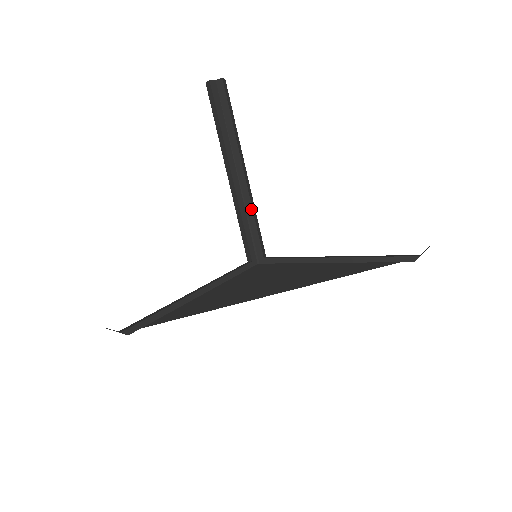
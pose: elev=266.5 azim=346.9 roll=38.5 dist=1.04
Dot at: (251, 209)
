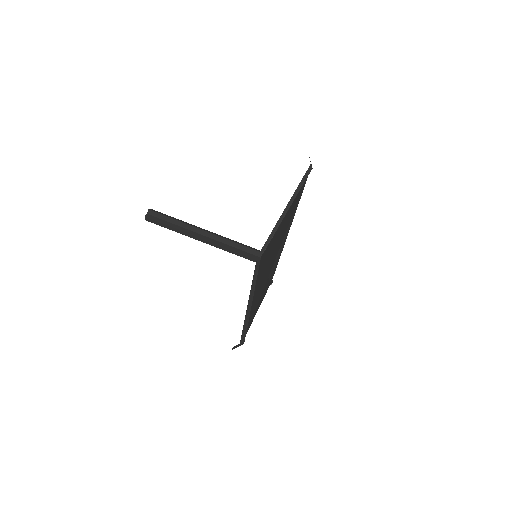
Dot at: (228, 241)
